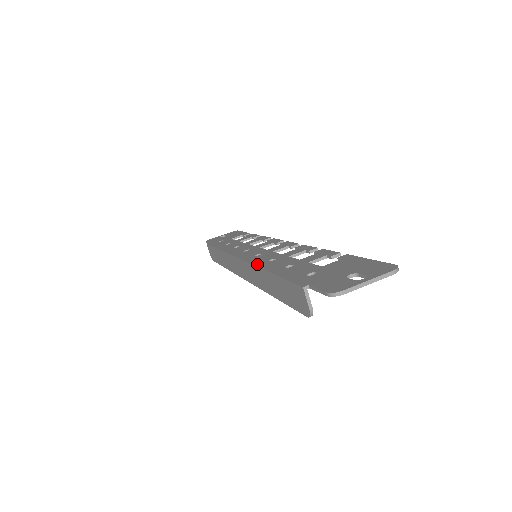
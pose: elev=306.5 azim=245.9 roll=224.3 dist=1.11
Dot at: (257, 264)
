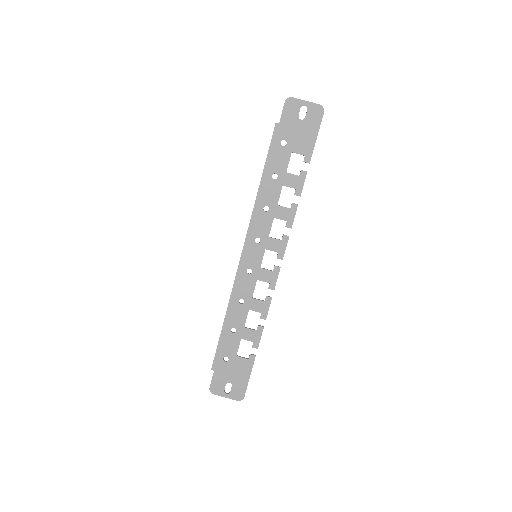
Dot at: (232, 296)
